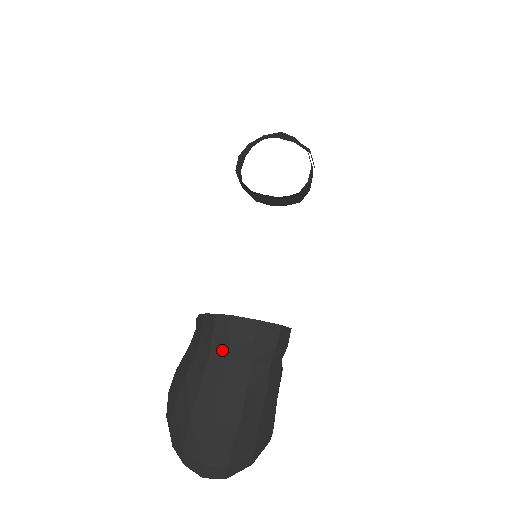
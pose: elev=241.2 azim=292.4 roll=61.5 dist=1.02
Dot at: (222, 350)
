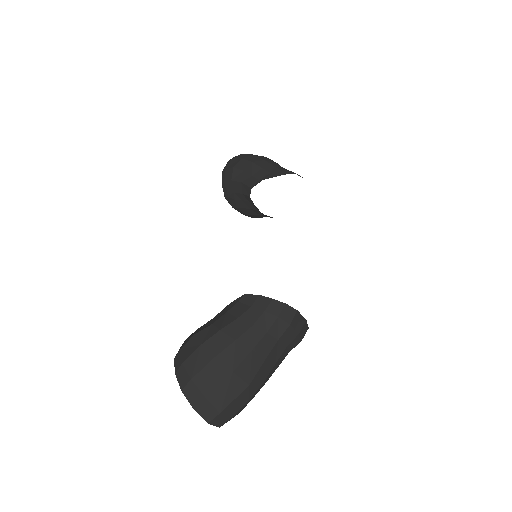
Dot at: (278, 332)
